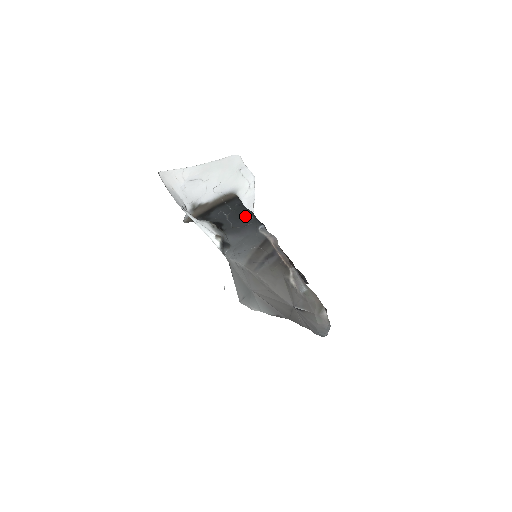
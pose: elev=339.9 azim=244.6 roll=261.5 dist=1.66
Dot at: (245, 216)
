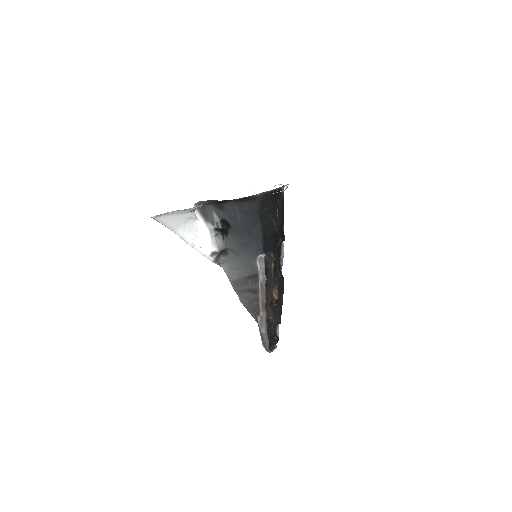
Dot at: (253, 233)
